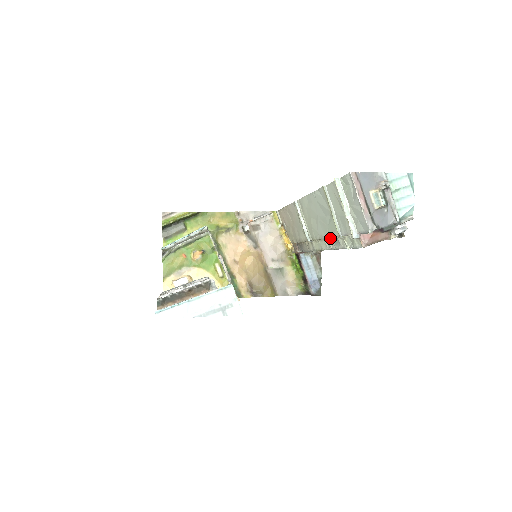
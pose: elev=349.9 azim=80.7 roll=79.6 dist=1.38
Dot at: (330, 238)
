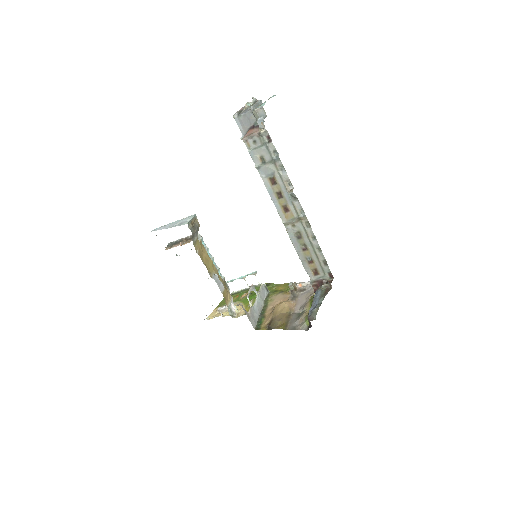
Dot at: occluded
